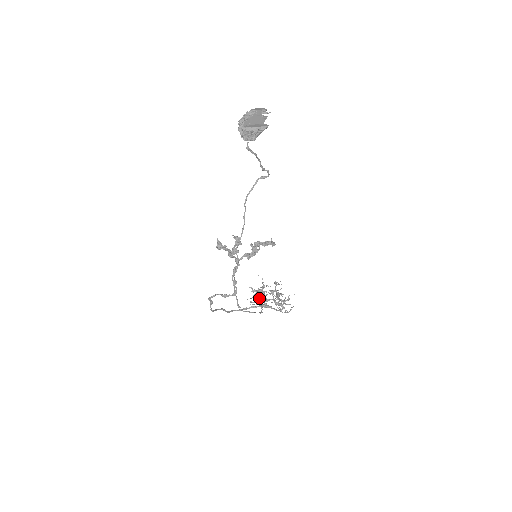
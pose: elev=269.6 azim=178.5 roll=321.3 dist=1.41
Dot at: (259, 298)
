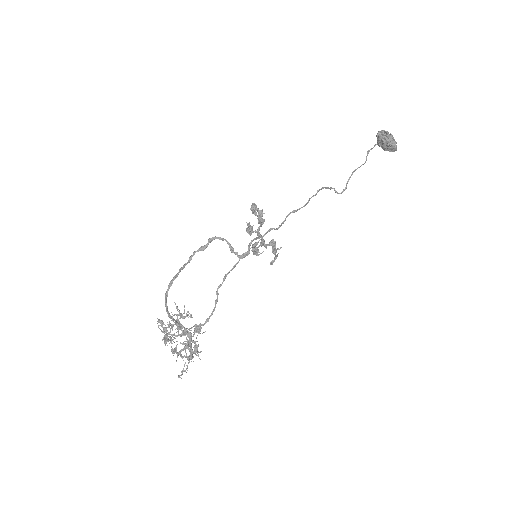
Dot at: (165, 330)
